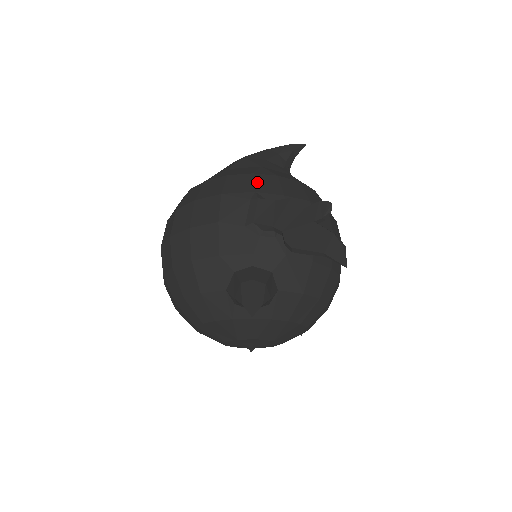
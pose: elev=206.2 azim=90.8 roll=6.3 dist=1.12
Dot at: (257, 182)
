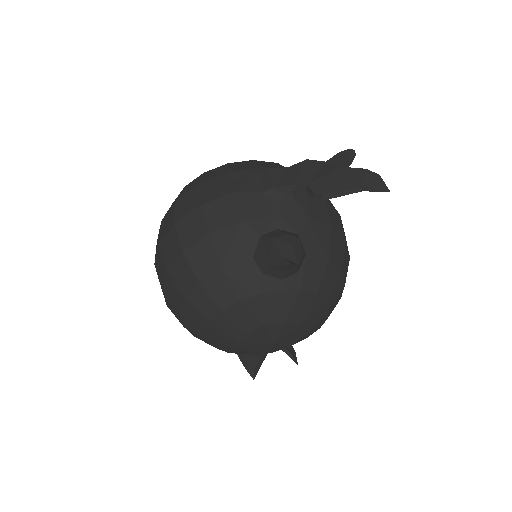
Dot at: (261, 163)
